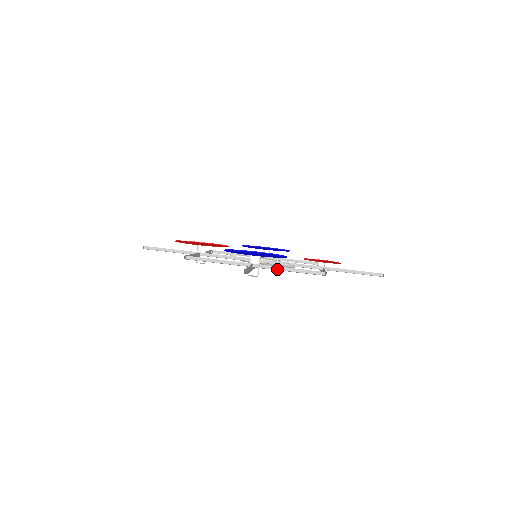
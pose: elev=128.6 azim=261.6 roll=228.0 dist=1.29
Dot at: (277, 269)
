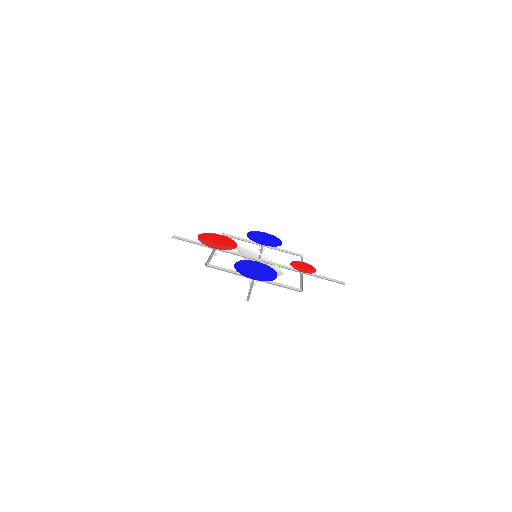
Dot at: (269, 282)
